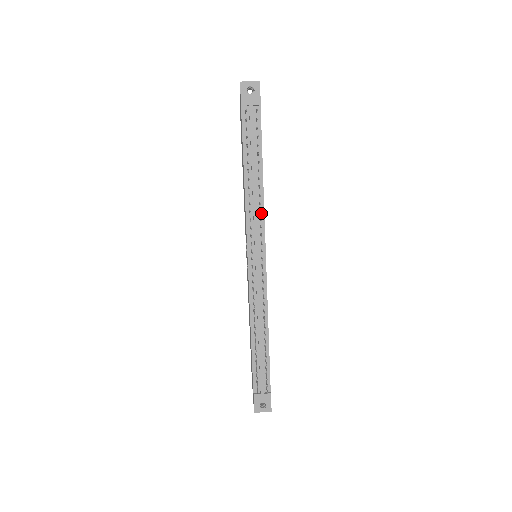
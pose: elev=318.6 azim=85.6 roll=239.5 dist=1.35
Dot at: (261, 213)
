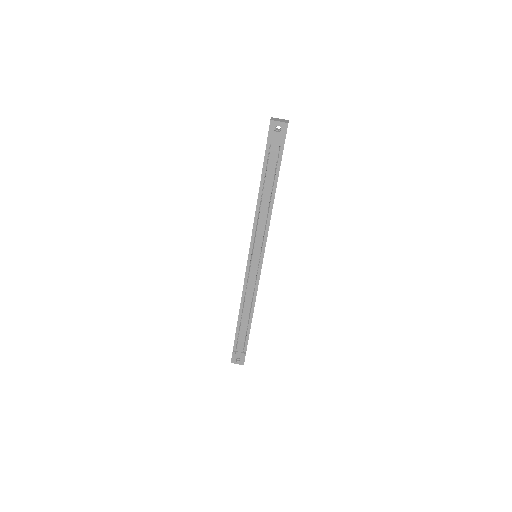
Dot at: (266, 229)
